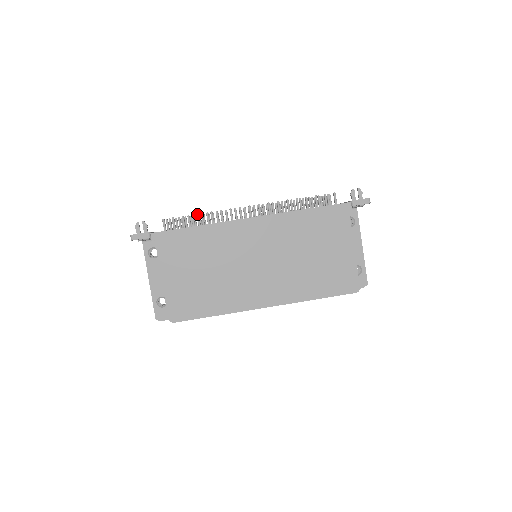
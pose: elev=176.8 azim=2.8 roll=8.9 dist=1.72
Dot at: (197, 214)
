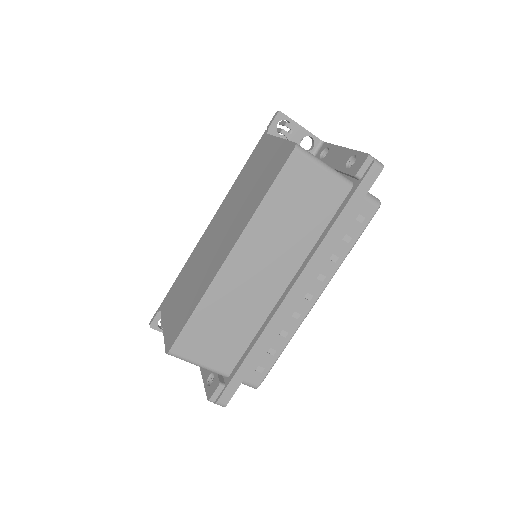
Dot at: occluded
